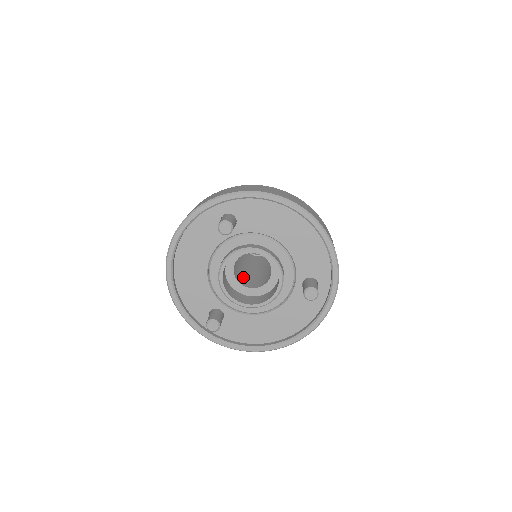
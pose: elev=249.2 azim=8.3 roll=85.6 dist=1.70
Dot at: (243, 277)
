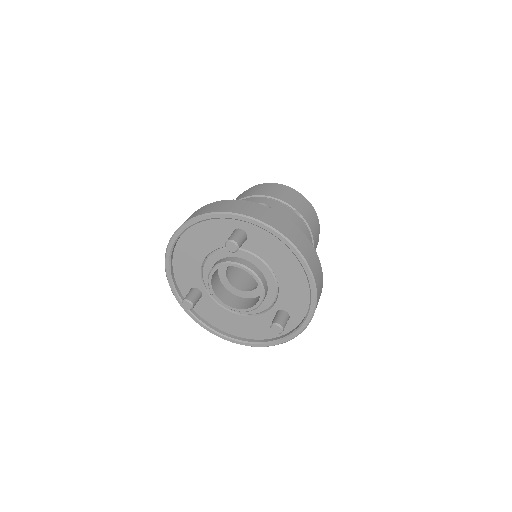
Dot at: (235, 269)
